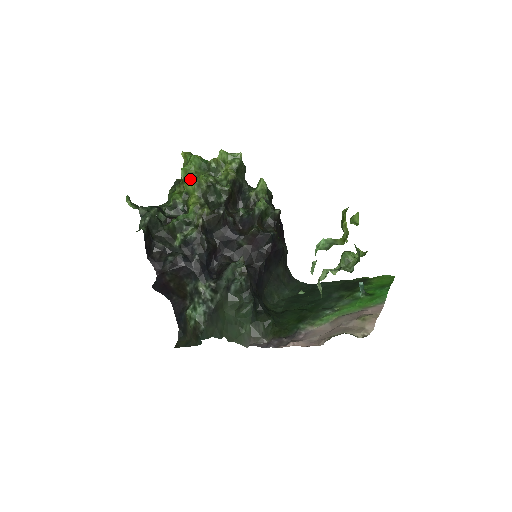
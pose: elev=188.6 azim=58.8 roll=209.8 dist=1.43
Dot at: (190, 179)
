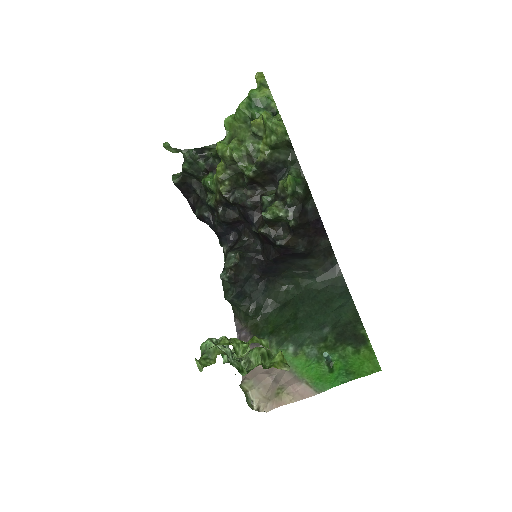
Dot at: (216, 146)
